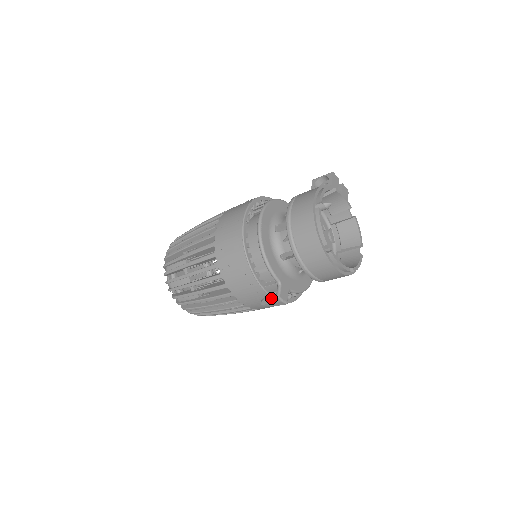
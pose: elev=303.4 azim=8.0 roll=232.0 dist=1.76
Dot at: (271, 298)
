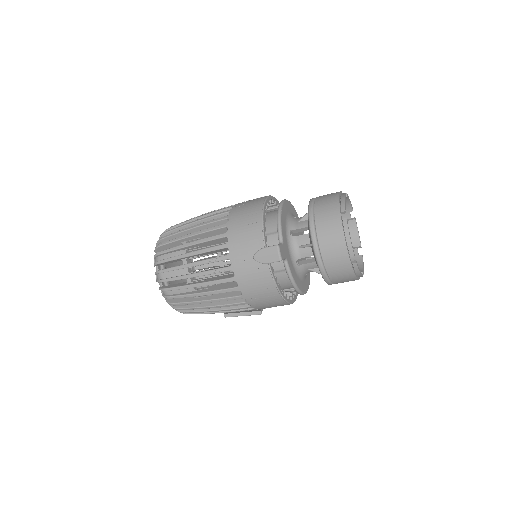
Dot at: (269, 246)
